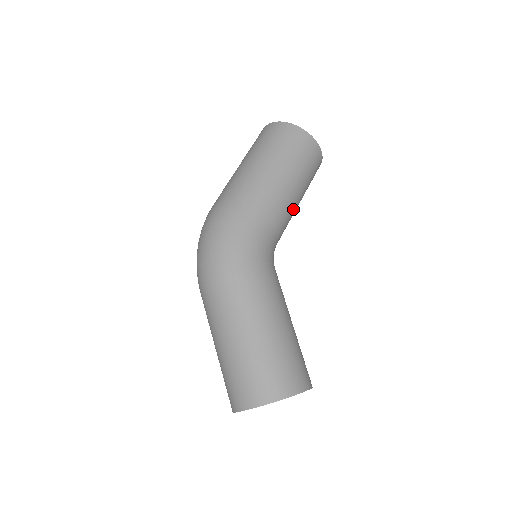
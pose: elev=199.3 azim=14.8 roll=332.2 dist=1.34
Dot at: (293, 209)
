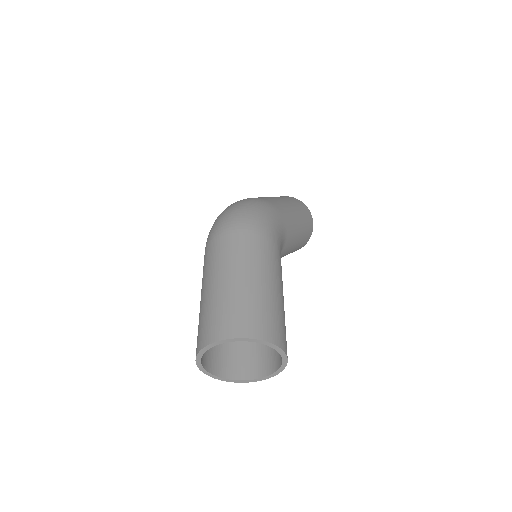
Dot at: (289, 250)
